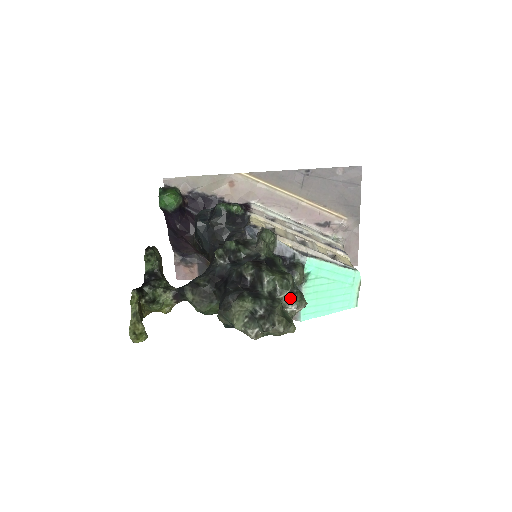
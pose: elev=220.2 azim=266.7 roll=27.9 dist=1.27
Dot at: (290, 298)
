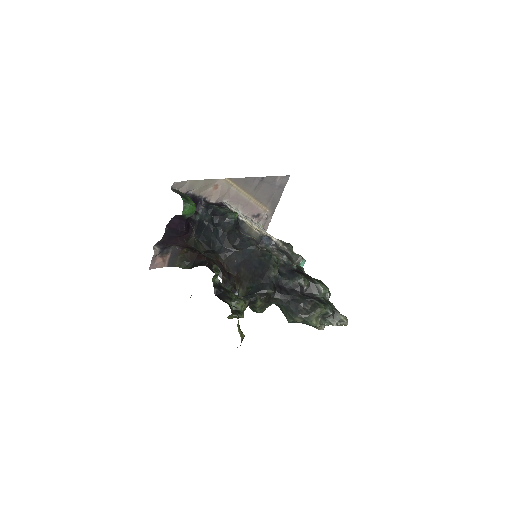
Dot at: occluded
